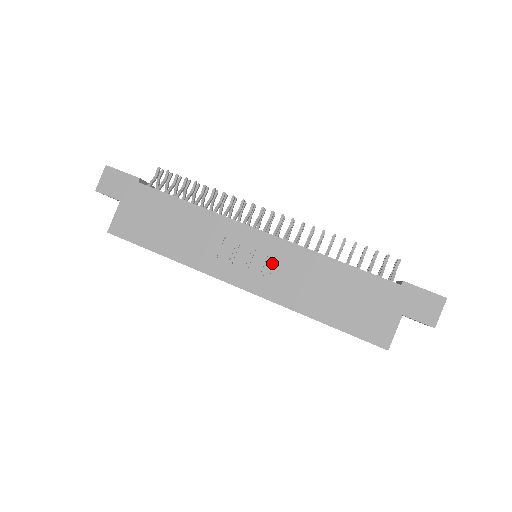
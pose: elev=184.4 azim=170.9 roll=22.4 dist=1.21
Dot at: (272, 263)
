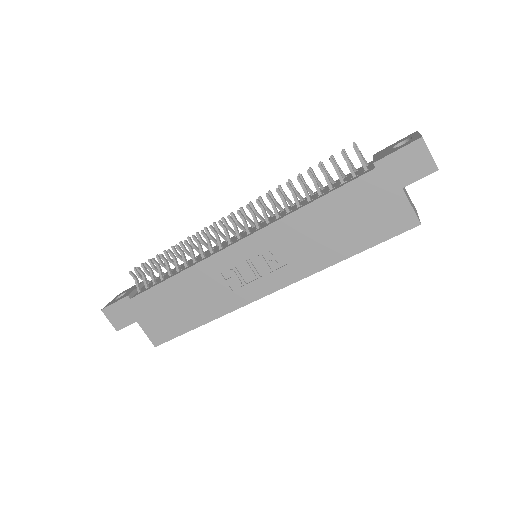
Dot at: (270, 255)
